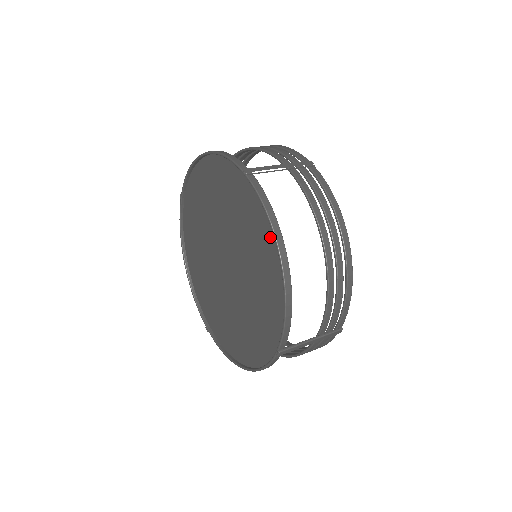
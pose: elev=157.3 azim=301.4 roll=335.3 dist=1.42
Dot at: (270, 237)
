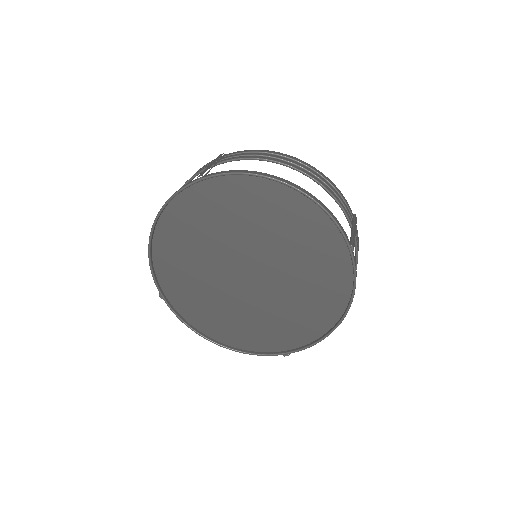
Dot at: (262, 187)
